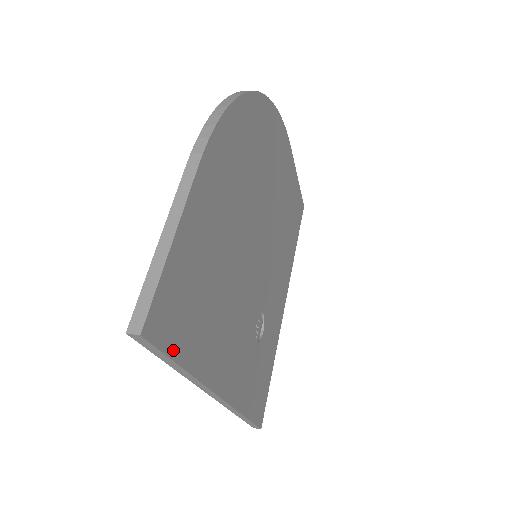
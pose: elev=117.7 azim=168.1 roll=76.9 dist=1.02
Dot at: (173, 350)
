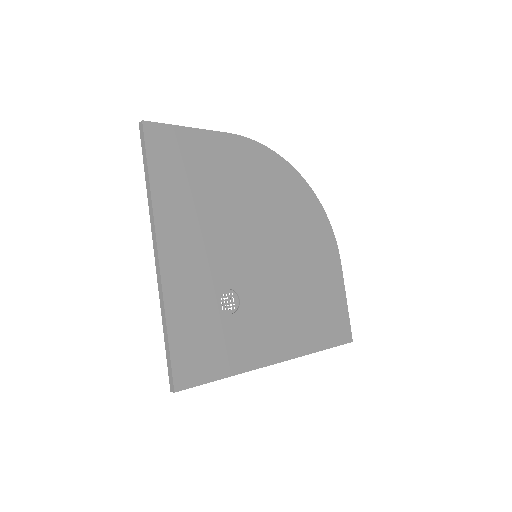
Dot at: (151, 157)
